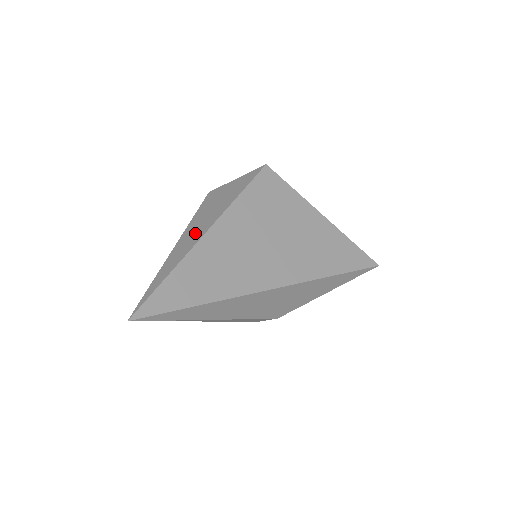
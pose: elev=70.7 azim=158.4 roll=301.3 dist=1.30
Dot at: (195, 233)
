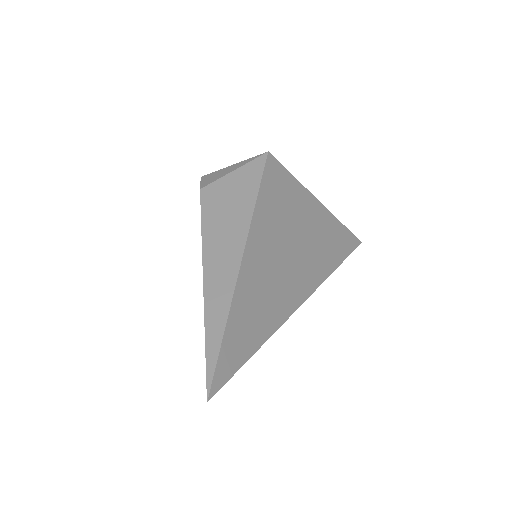
Dot at: (225, 258)
